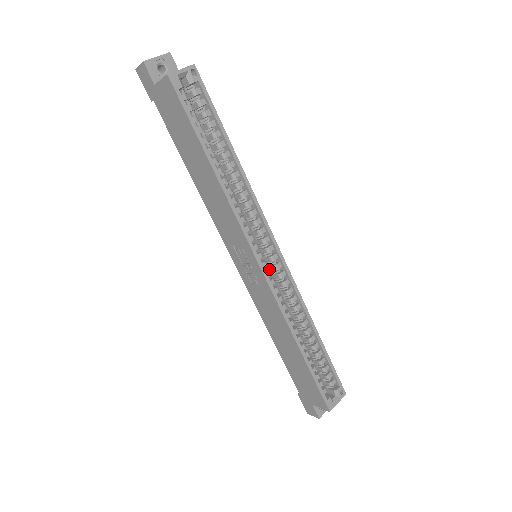
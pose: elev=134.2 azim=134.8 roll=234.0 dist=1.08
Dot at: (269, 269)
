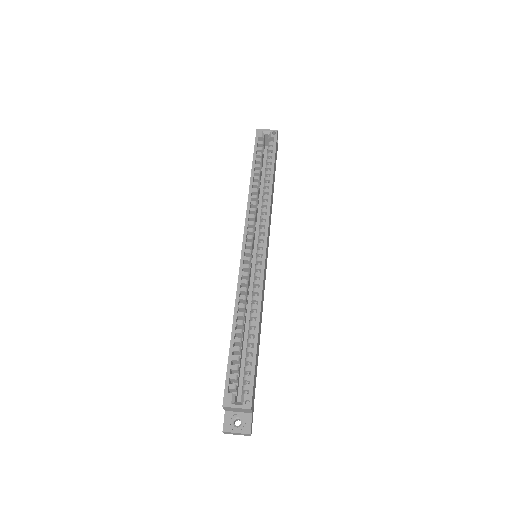
Dot at: (256, 264)
